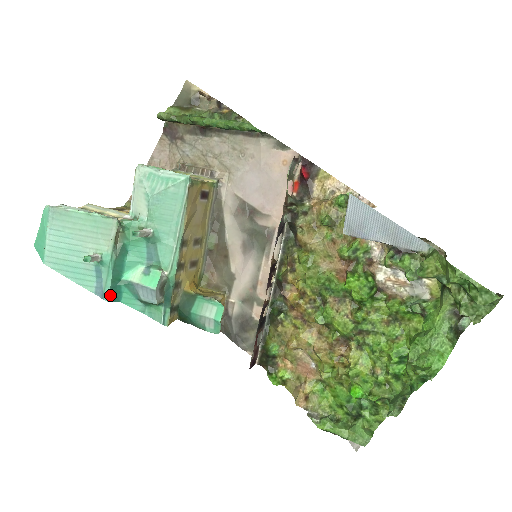
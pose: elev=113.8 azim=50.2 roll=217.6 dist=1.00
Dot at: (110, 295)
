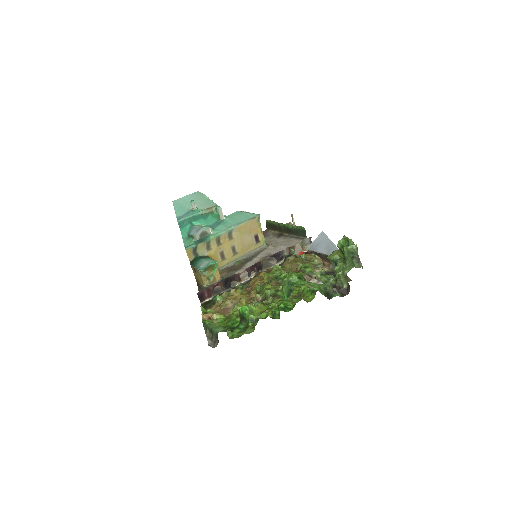
Dot at: (181, 221)
